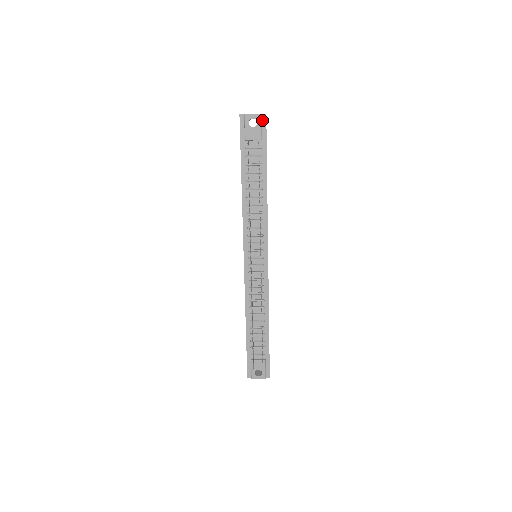
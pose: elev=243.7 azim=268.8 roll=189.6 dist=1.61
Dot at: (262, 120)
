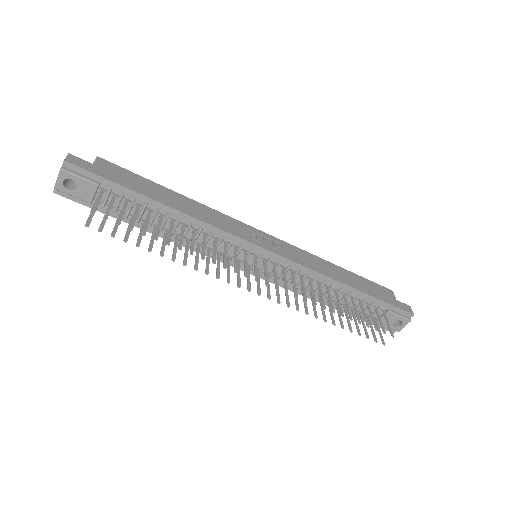
Dot at: (71, 170)
